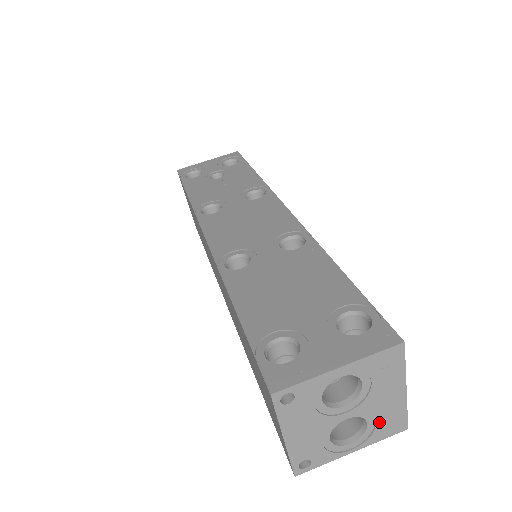
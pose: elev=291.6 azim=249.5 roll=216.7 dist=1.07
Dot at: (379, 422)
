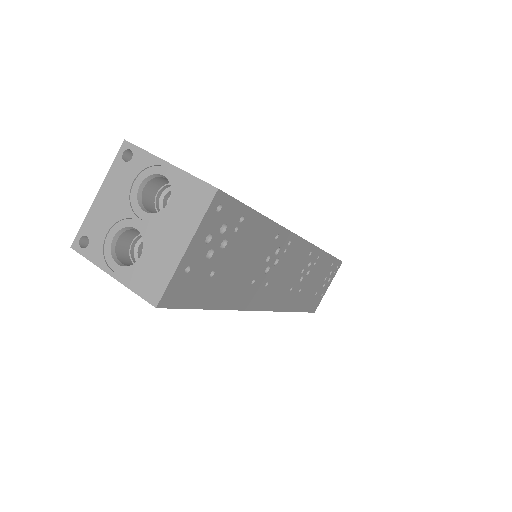
Dot at: (148, 264)
